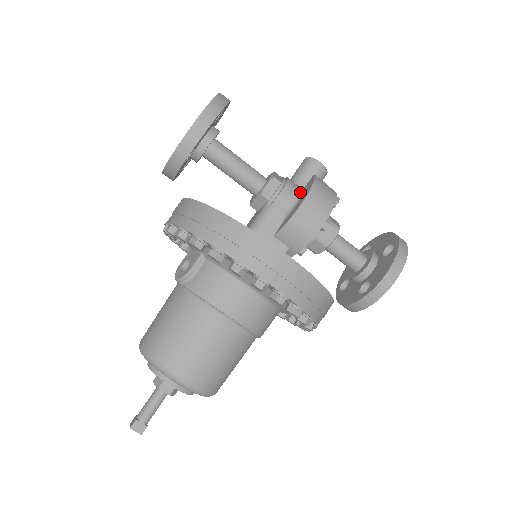
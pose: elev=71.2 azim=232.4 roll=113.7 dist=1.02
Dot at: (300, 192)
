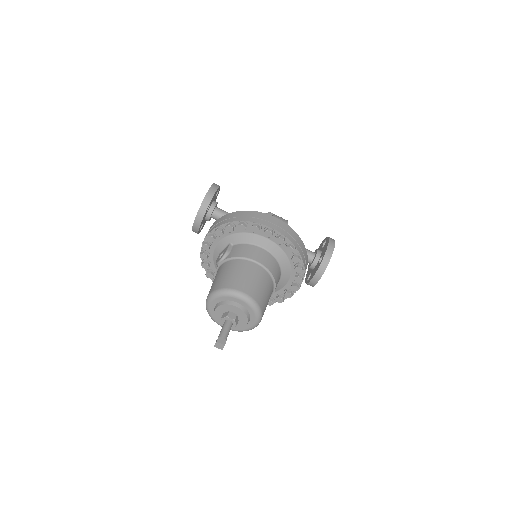
Dot at: occluded
